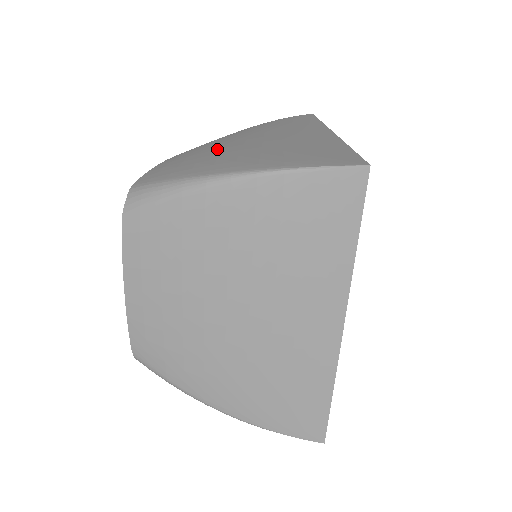
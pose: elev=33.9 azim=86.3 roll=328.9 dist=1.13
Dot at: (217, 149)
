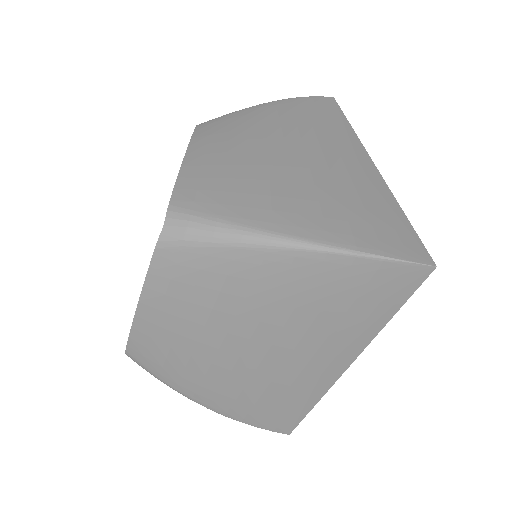
Dot at: (259, 164)
